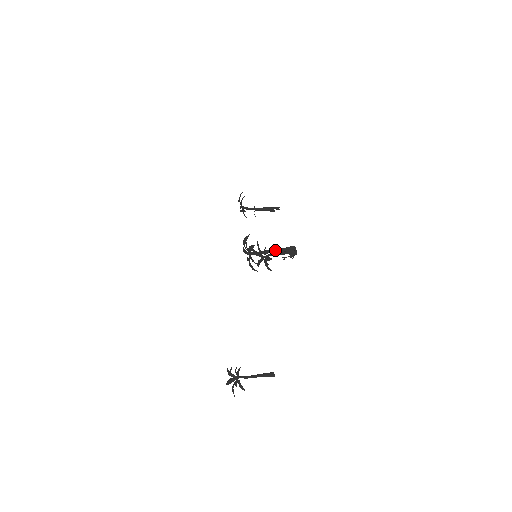
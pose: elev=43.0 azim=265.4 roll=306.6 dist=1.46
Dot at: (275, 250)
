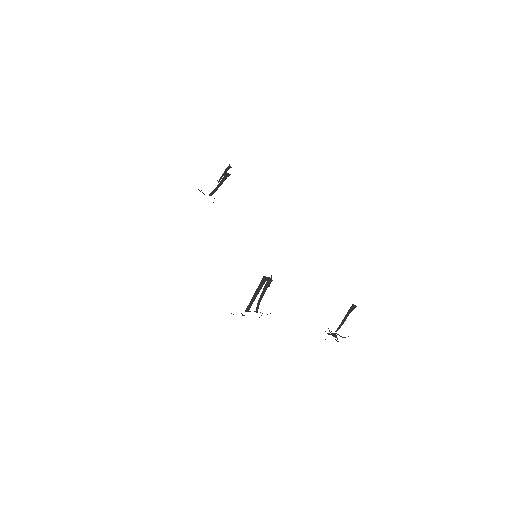
Dot at: (257, 291)
